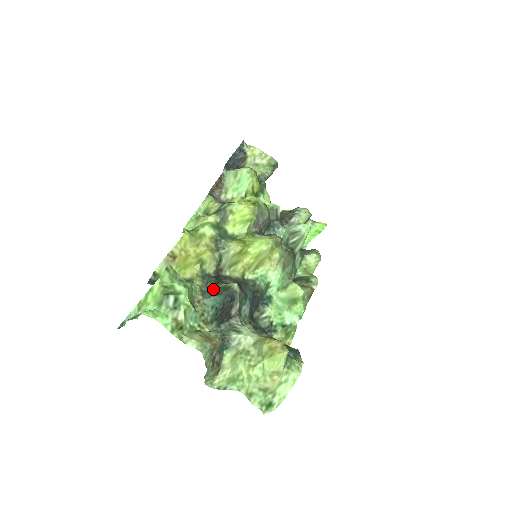
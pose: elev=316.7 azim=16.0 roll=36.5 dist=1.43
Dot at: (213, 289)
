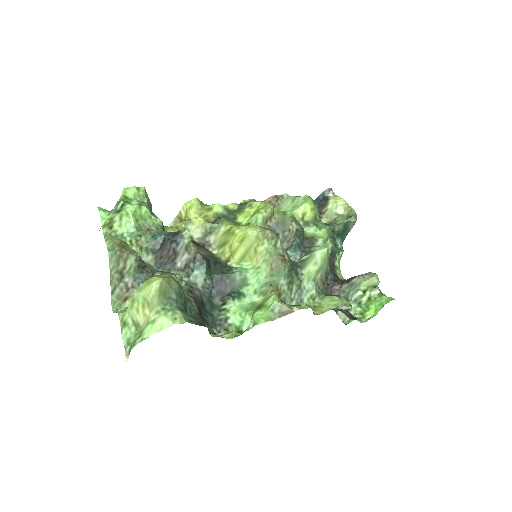
Dot at: occluded
